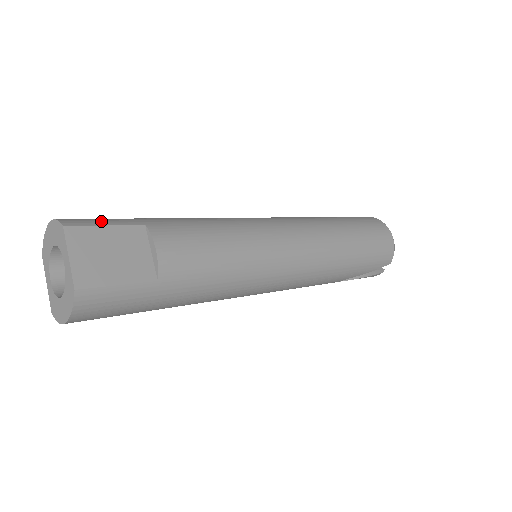
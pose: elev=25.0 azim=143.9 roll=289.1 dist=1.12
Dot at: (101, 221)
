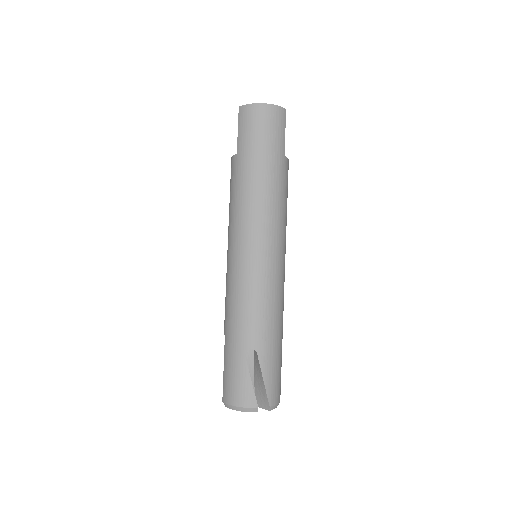
Dot at: occluded
